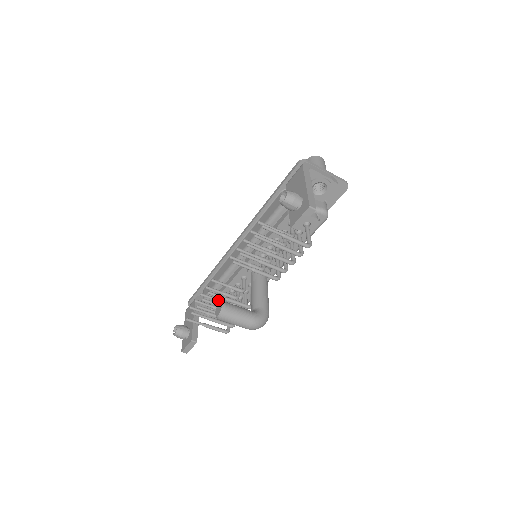
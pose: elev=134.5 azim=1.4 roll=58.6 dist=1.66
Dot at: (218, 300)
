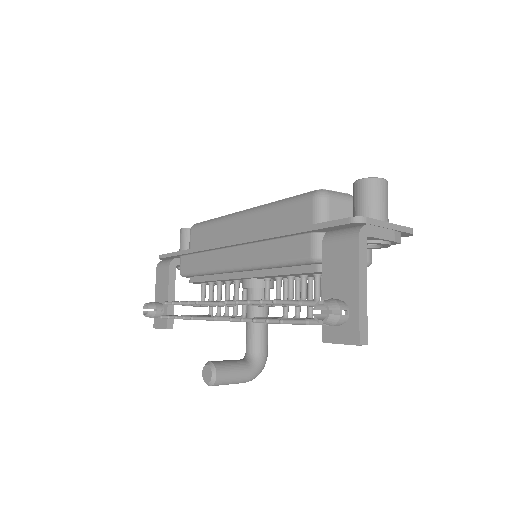
Dot at: (202, 305)
